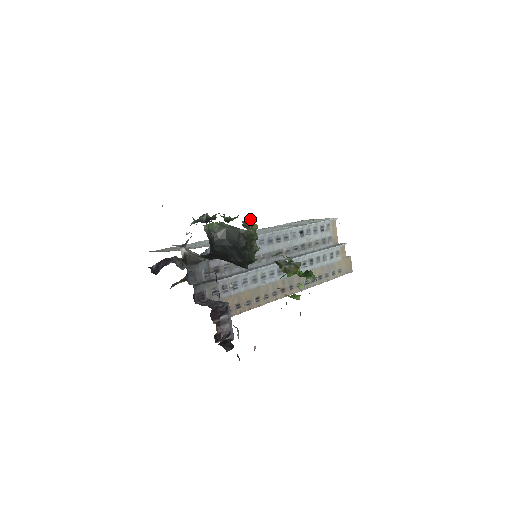
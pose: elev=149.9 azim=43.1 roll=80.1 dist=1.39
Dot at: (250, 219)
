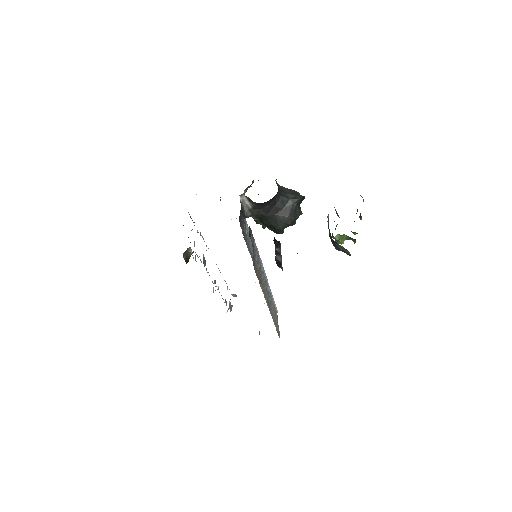
Dot at: occluded
